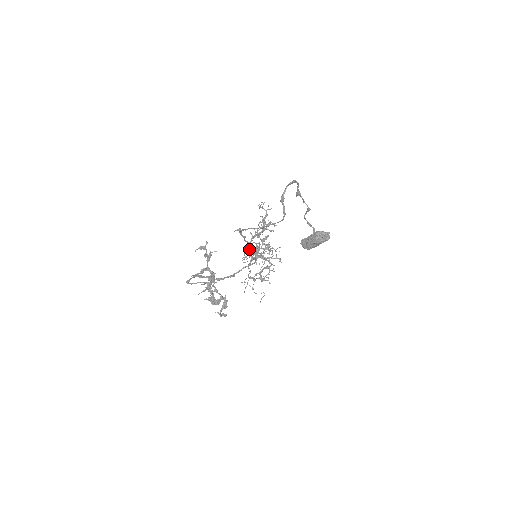
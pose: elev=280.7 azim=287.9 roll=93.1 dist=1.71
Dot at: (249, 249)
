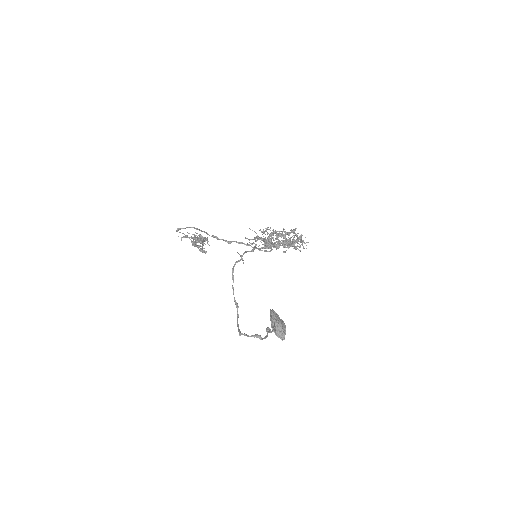
Dot at: (268, 236)
